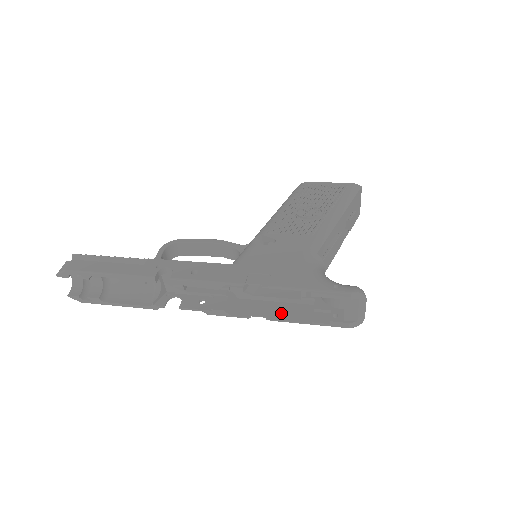
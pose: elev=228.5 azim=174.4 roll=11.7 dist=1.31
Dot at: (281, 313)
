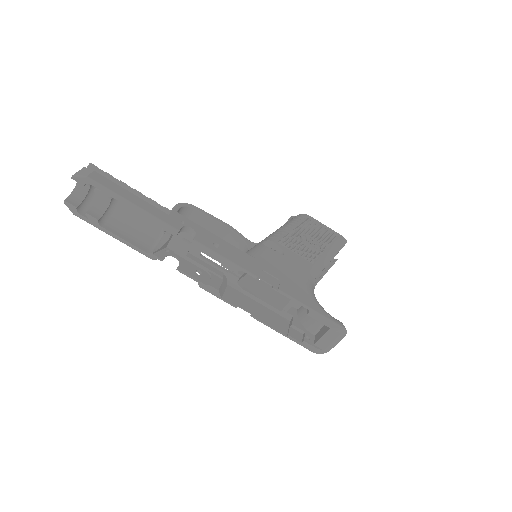
Dot at: (263, 315)
